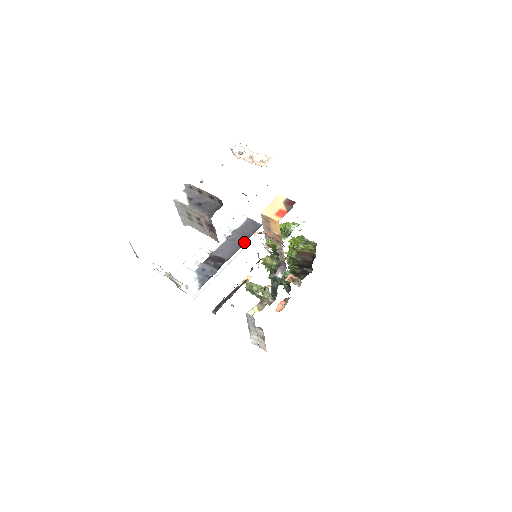
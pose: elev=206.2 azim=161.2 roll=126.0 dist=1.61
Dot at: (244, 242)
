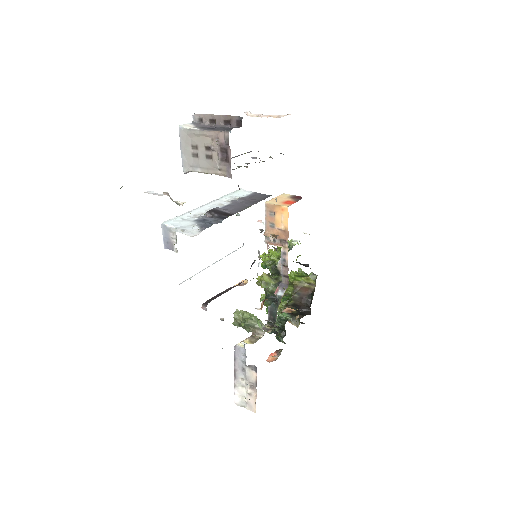
Dot at: occluded
